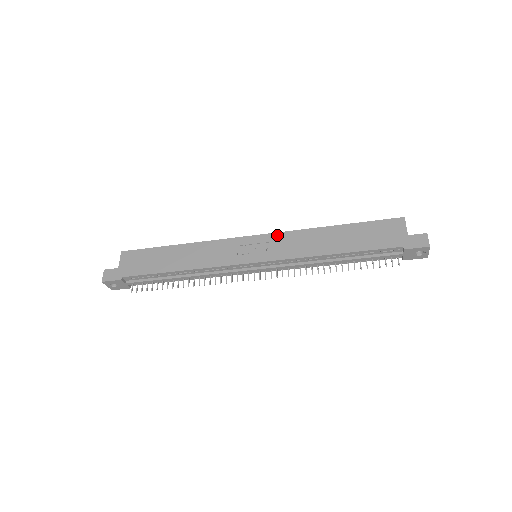
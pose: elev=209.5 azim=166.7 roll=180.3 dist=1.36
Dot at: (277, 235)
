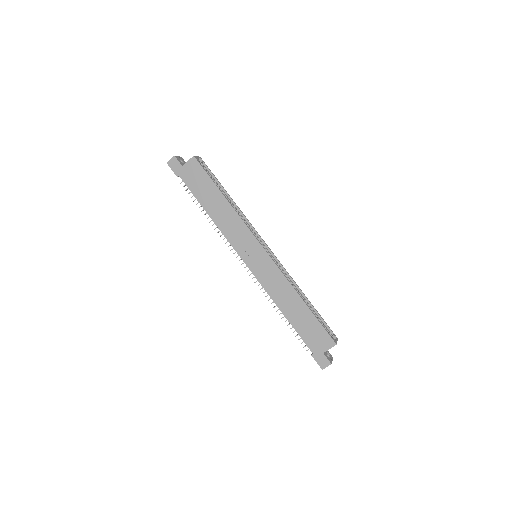
Dot at: (274, 266)
